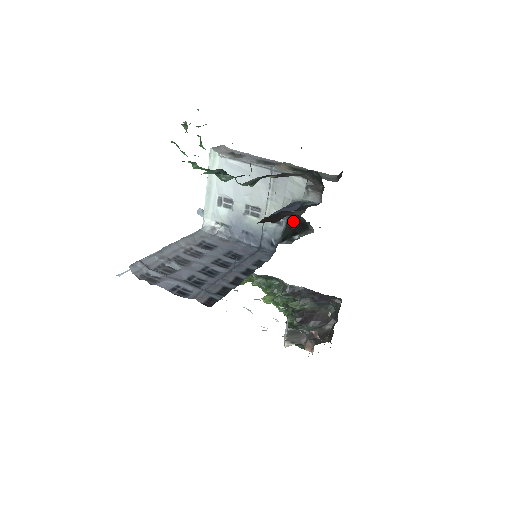
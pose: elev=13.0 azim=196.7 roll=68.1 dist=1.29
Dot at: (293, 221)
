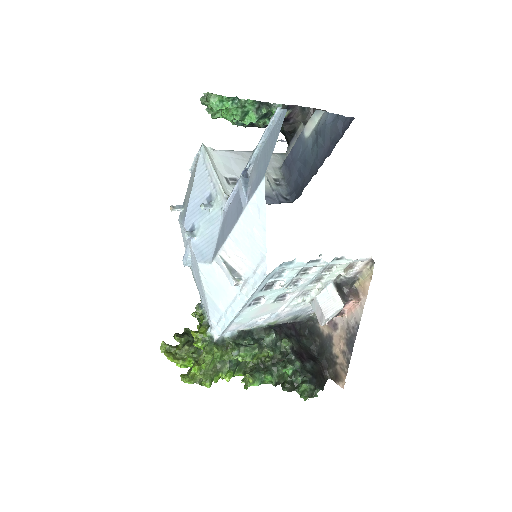
Dot at: occluded
